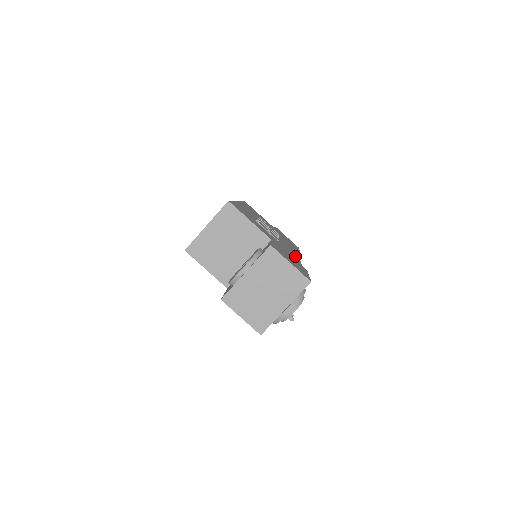
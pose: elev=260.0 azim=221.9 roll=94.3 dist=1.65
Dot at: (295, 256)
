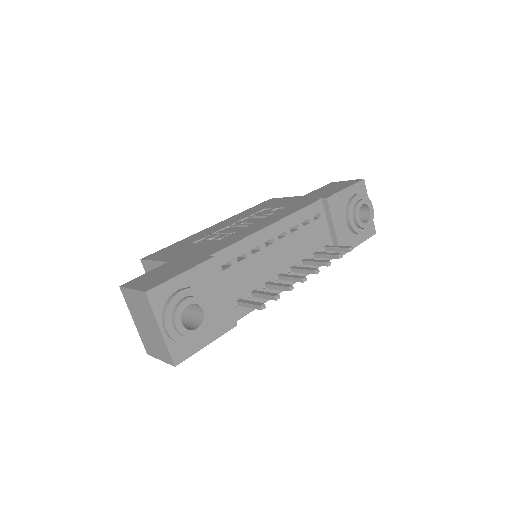
Dot at: (233, 241)
